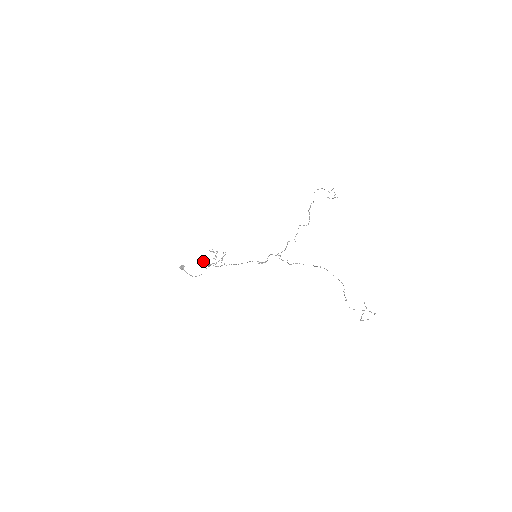
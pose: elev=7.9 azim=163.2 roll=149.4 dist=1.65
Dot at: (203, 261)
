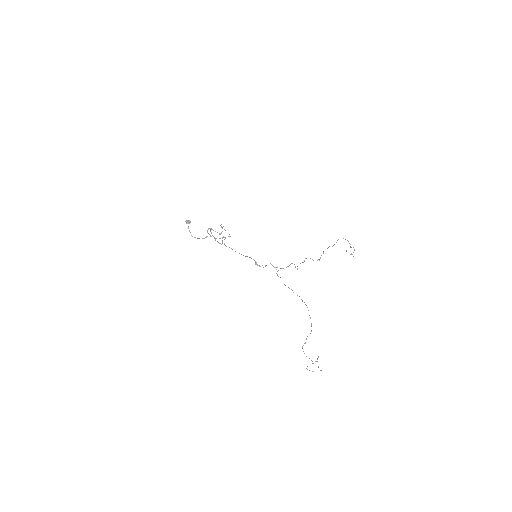
Dot at: occluded
